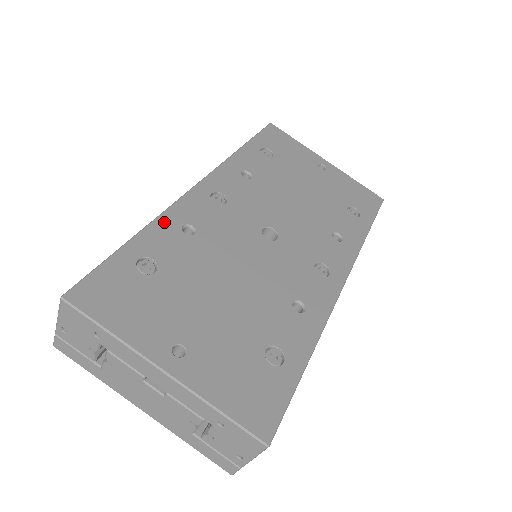
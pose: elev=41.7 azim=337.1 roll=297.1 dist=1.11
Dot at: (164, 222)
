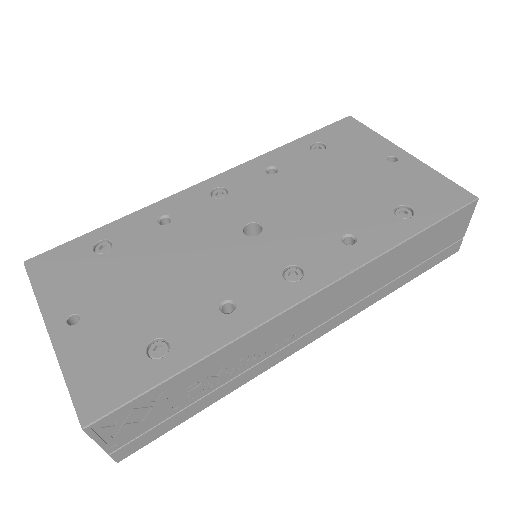
Dot at: (146, 212)
